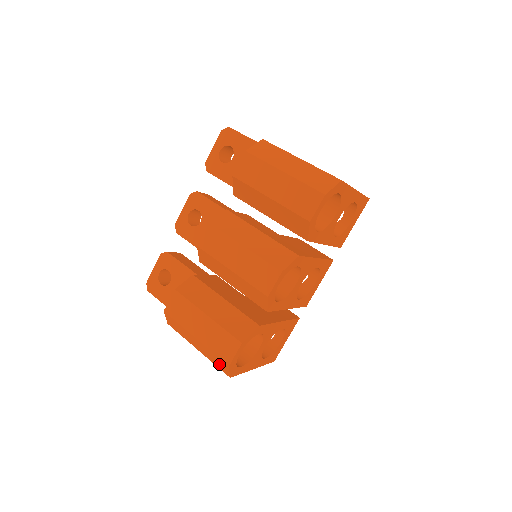
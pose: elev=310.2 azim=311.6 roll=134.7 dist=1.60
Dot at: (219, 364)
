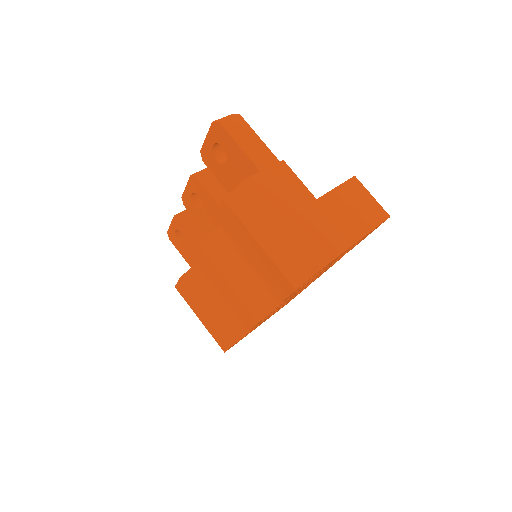
Dot at: occluded
